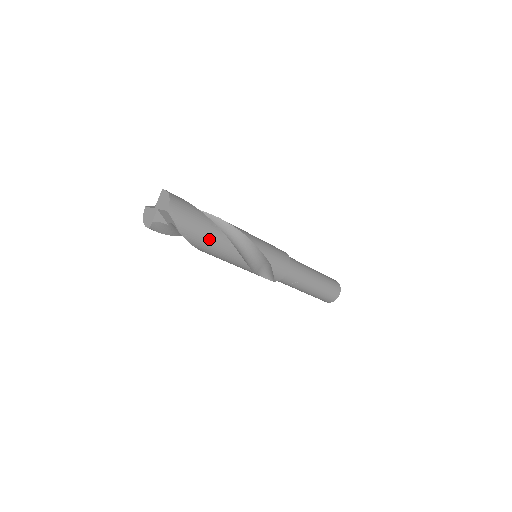
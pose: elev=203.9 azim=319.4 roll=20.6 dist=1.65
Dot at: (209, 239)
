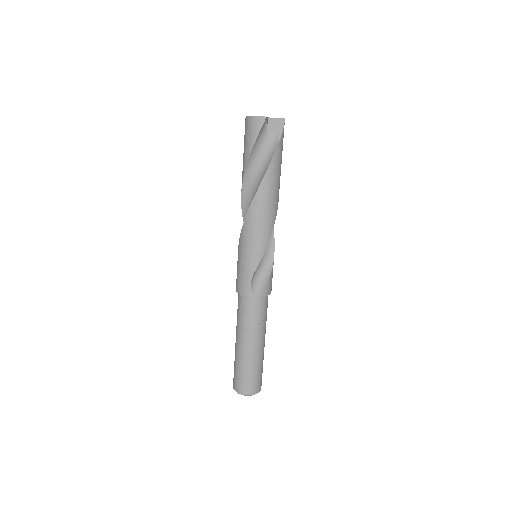
Dot at: (278, 177)
